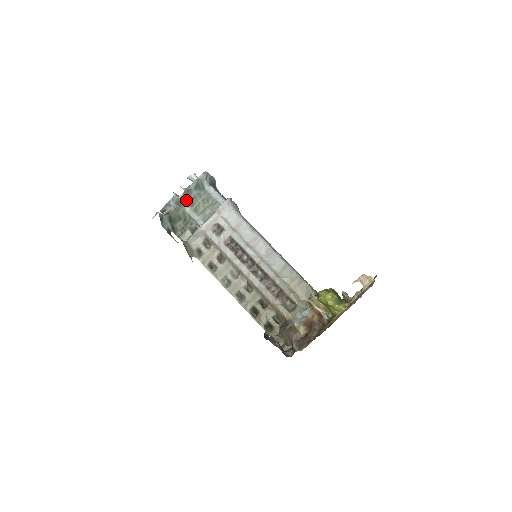
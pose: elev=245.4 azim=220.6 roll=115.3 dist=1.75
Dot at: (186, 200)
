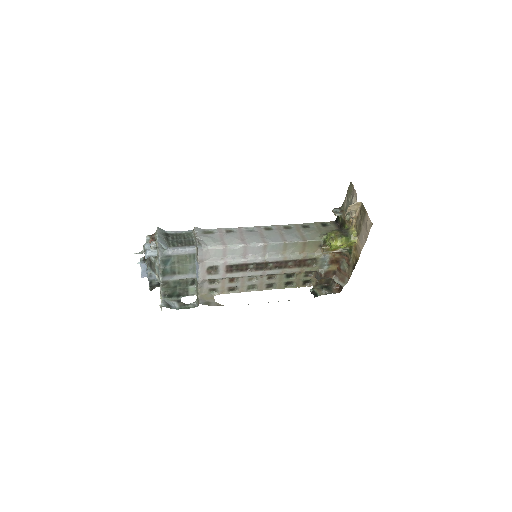
Dot at: (167, 276)
